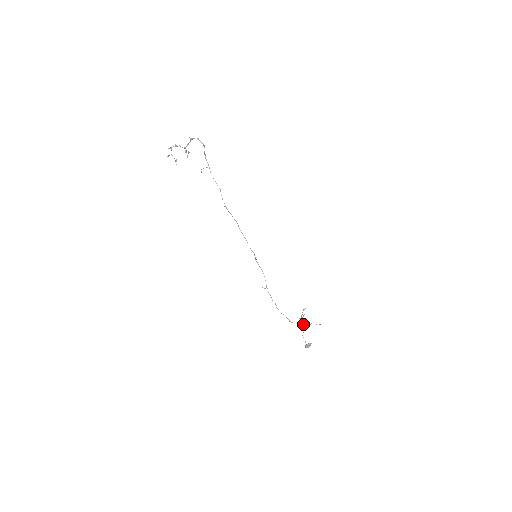
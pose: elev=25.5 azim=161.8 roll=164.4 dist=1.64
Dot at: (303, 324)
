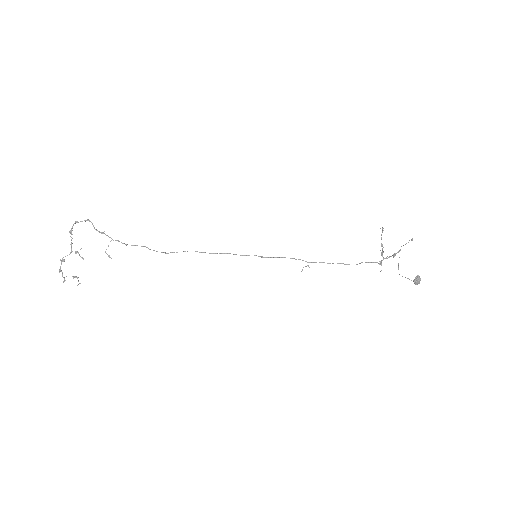
Dot at: occluded
